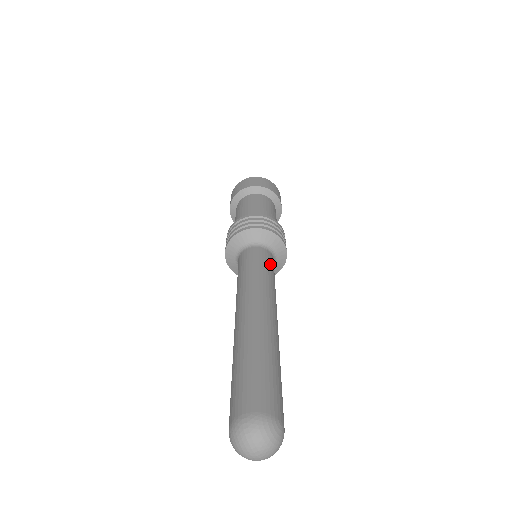
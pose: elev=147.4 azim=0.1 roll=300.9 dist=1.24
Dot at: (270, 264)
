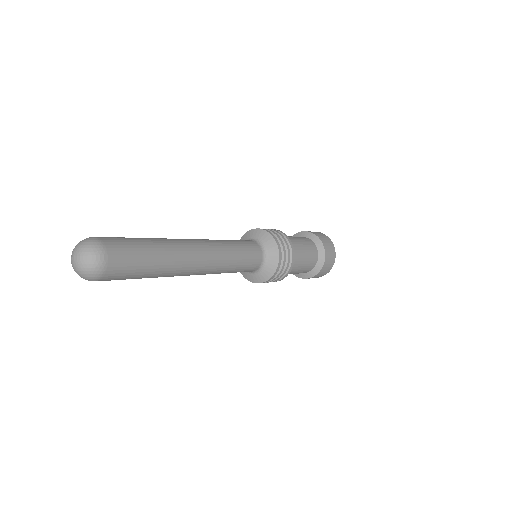
Dot at: occluded
